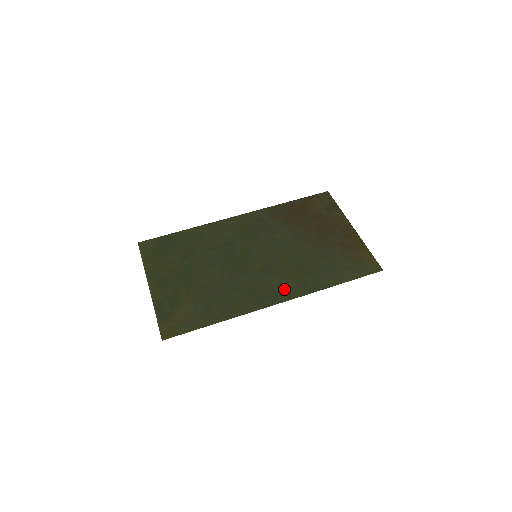
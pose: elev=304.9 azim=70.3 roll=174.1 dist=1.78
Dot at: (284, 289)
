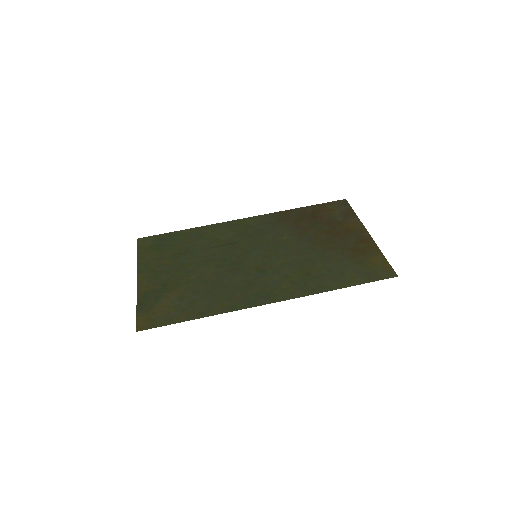
Dot at: (280, 289)
